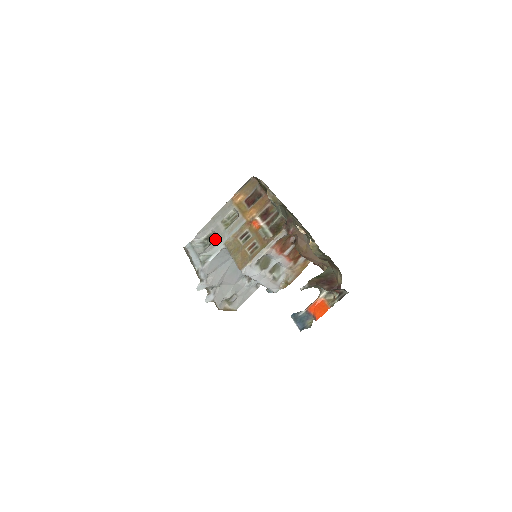
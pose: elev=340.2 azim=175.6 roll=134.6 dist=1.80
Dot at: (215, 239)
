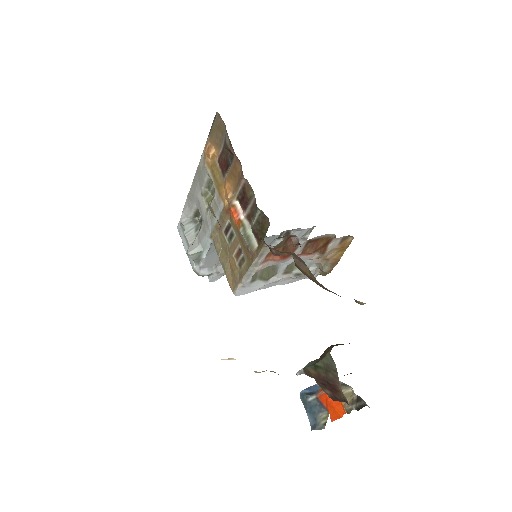
Dot at: occluded
